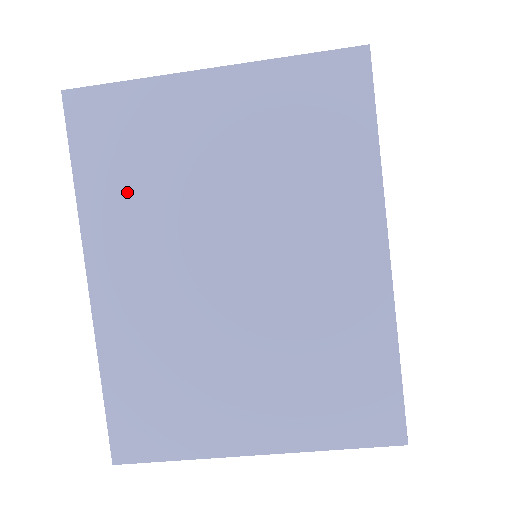
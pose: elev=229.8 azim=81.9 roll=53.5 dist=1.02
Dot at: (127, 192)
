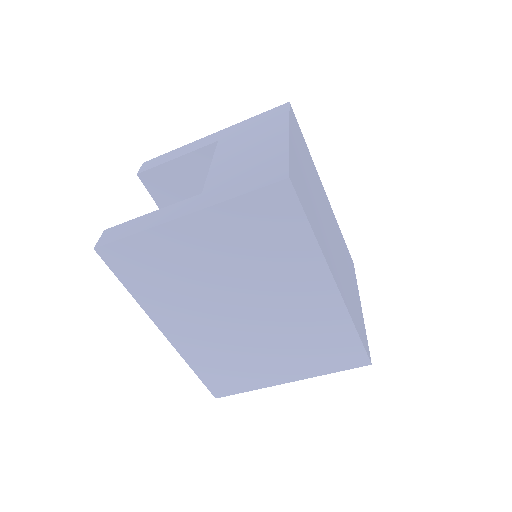
Dot at: (164, 291)
